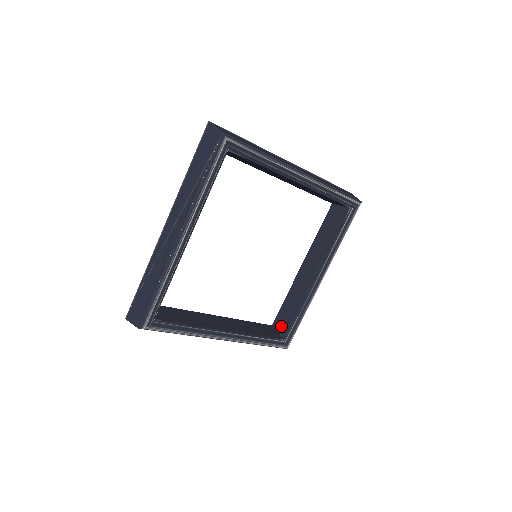
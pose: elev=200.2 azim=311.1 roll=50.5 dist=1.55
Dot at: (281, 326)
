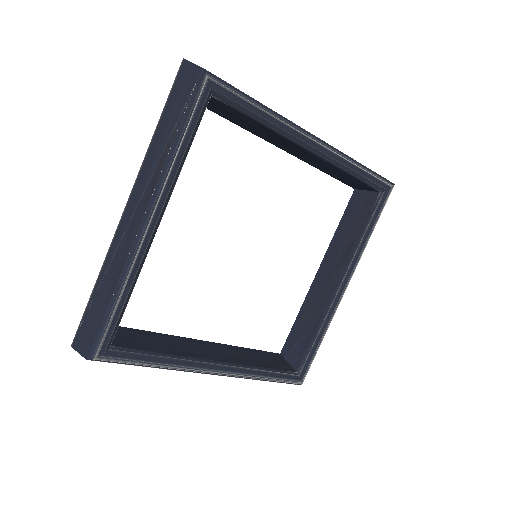
Dot at: (292, 354)
